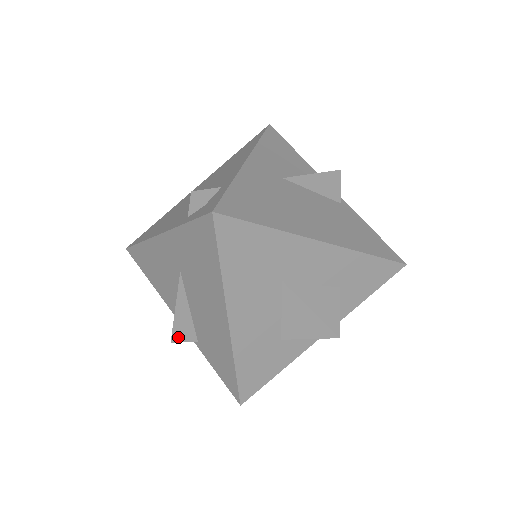
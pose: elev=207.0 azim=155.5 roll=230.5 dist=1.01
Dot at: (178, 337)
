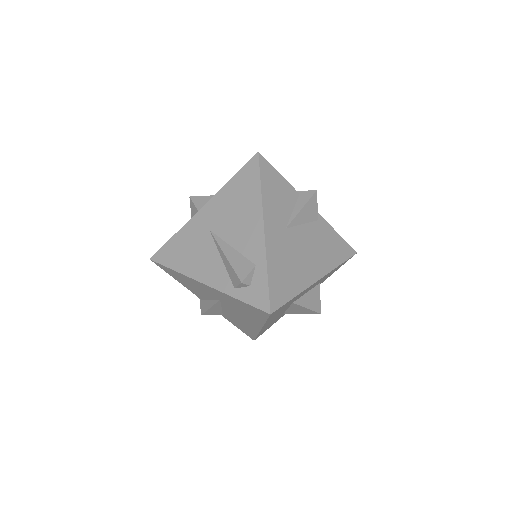
Dot at: (208, 314)
